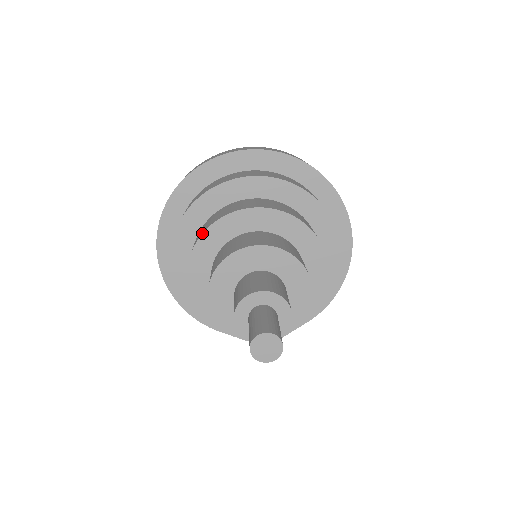
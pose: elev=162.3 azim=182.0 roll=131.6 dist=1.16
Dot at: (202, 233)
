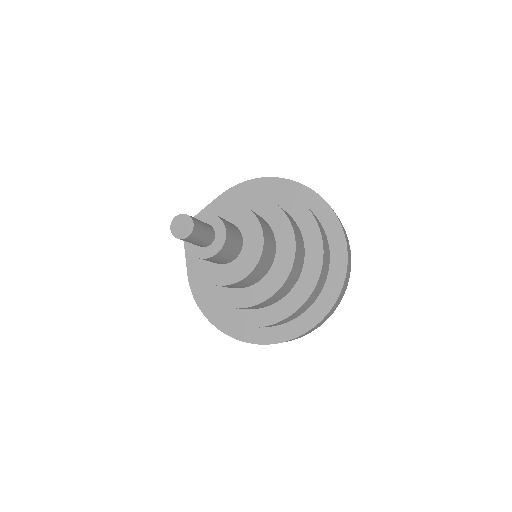
Dot at: occluded
